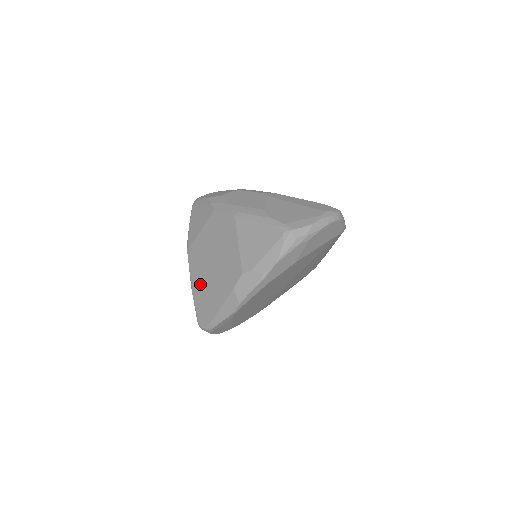
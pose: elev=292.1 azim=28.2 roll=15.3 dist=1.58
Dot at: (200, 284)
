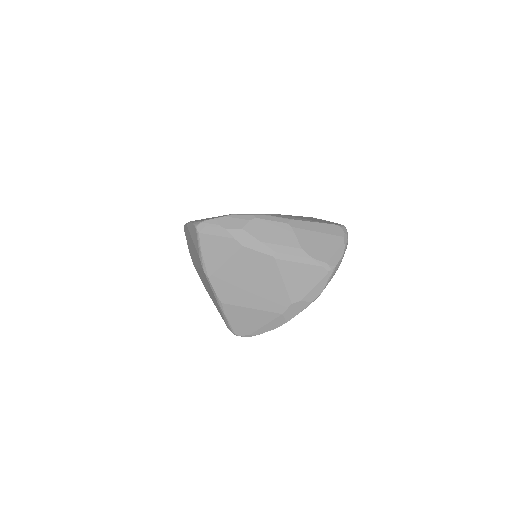
Dot at: (236, 308)
